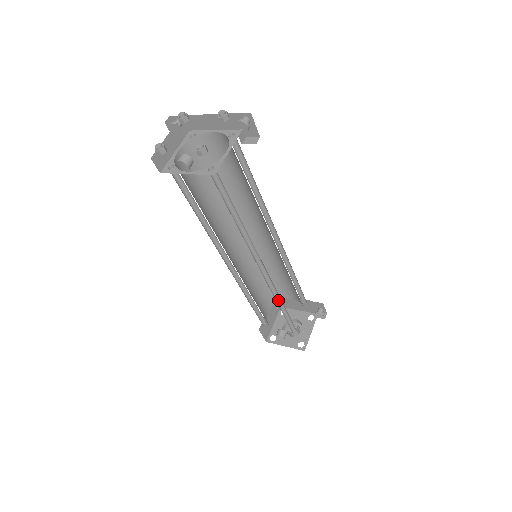
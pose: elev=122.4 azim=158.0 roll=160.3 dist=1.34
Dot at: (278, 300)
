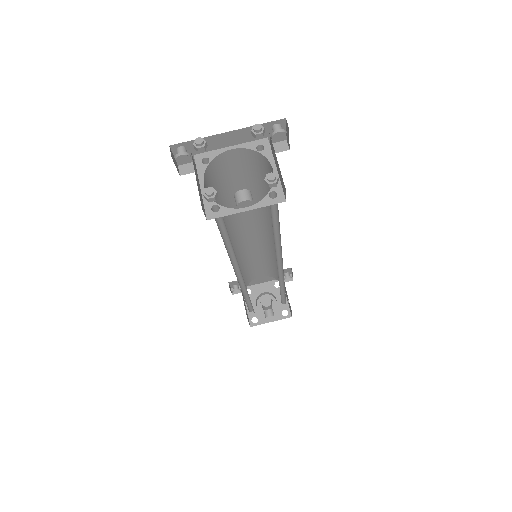
Dot at: occluded
